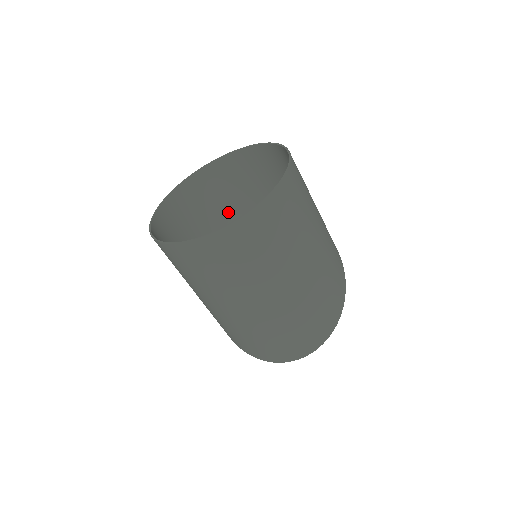
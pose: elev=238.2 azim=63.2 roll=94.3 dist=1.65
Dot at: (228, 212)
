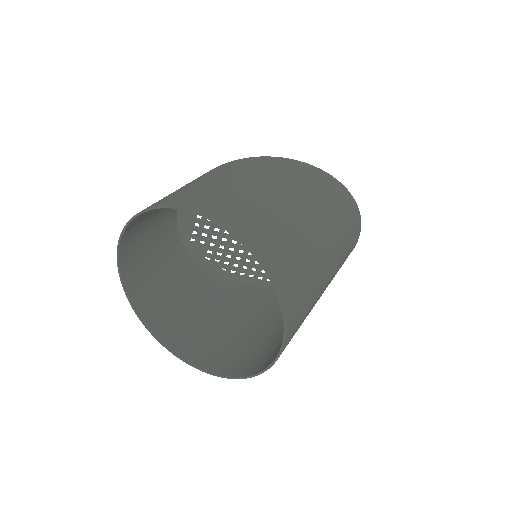
Dot at: (167, 238)
